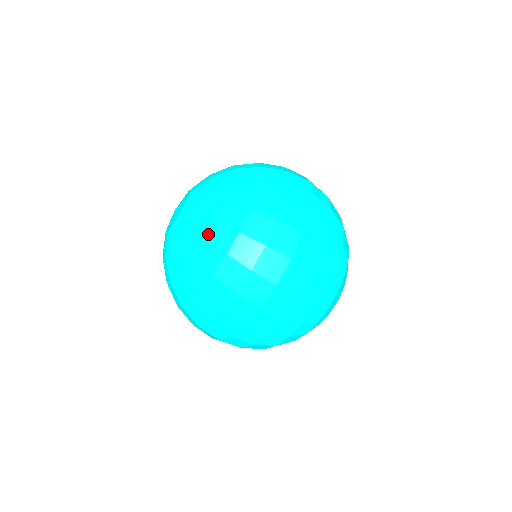
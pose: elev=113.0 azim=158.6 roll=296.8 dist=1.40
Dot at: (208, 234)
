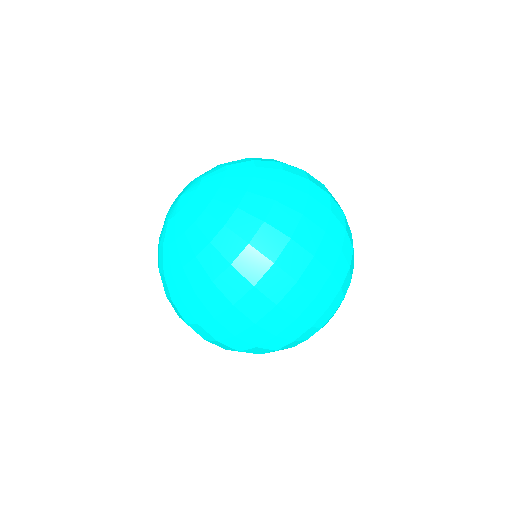
Dot at: (229, 221)
